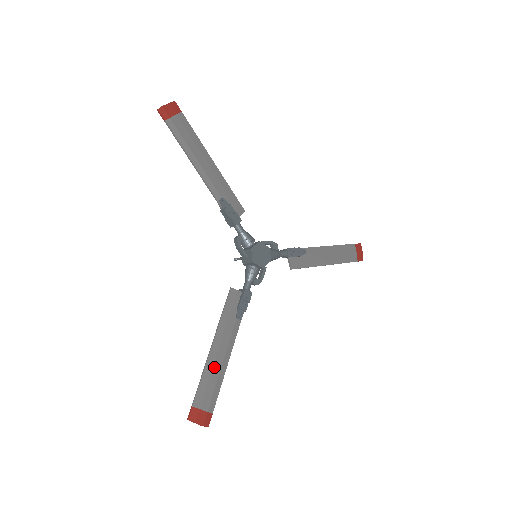
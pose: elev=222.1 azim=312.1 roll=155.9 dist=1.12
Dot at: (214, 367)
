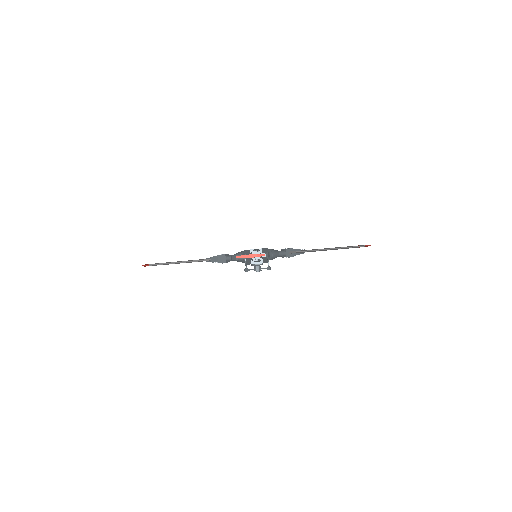
Dot at: occluded
